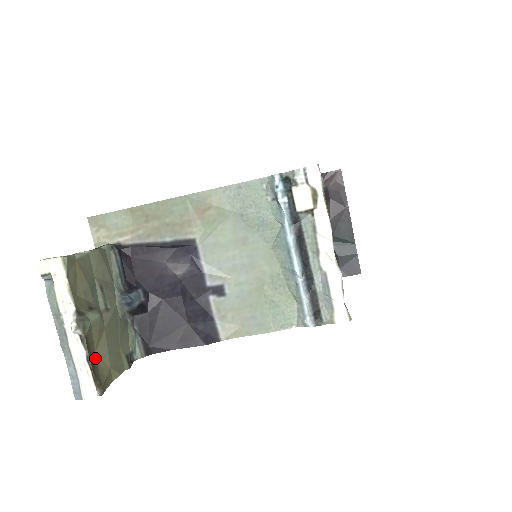
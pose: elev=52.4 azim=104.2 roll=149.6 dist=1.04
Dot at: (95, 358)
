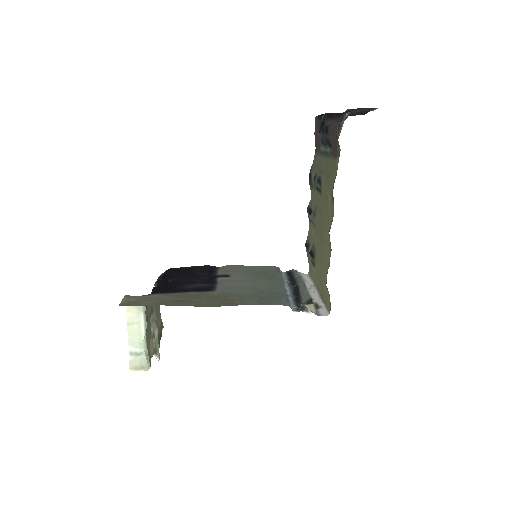
Dot at: (158, 331)
